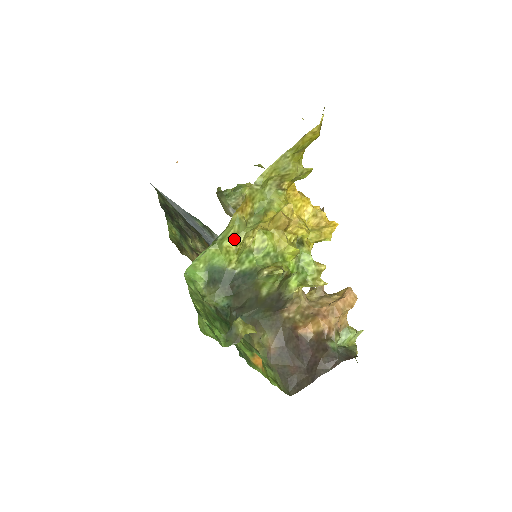
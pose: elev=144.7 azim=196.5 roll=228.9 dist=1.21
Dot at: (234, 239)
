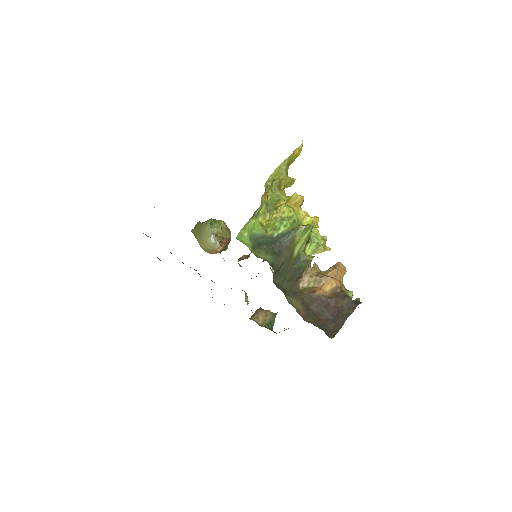
Dot at: (262, 218)
